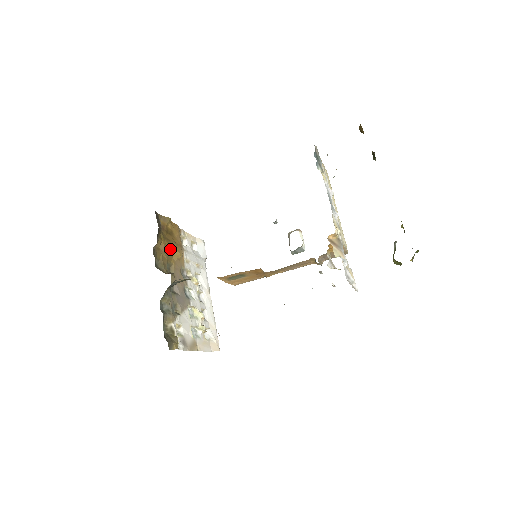
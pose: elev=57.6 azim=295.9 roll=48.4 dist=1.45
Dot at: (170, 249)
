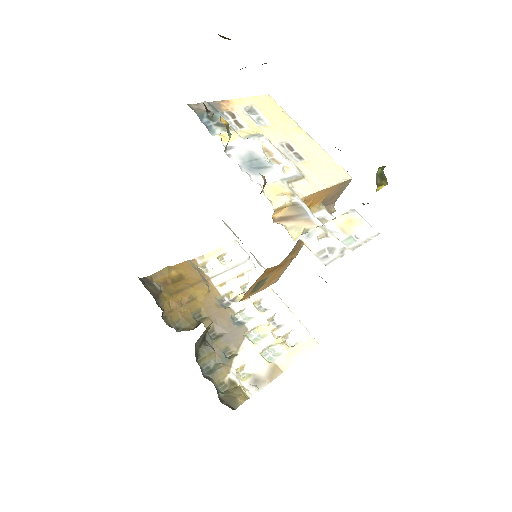
Dot at: (186, 298)
